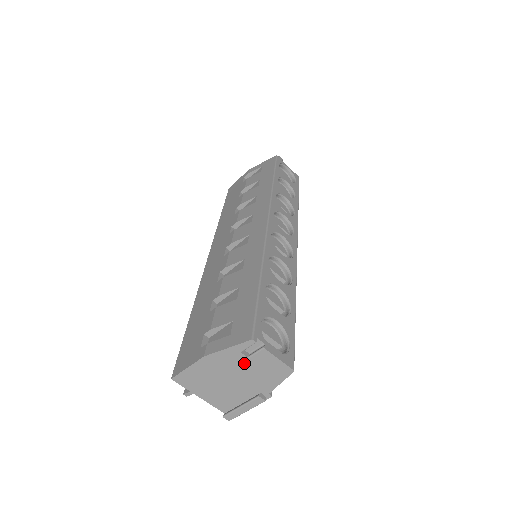
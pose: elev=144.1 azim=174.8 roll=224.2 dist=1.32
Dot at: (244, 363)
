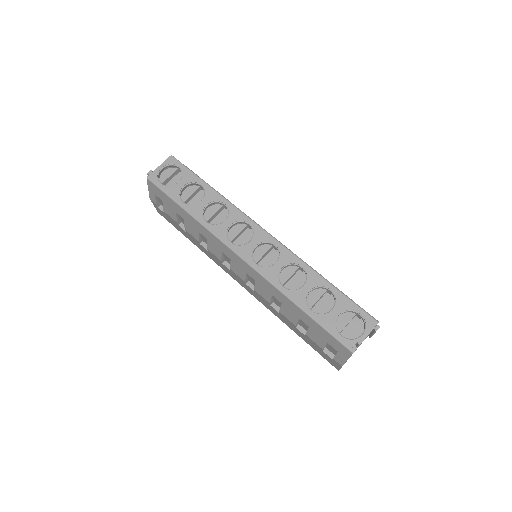
Dot at: occluded
